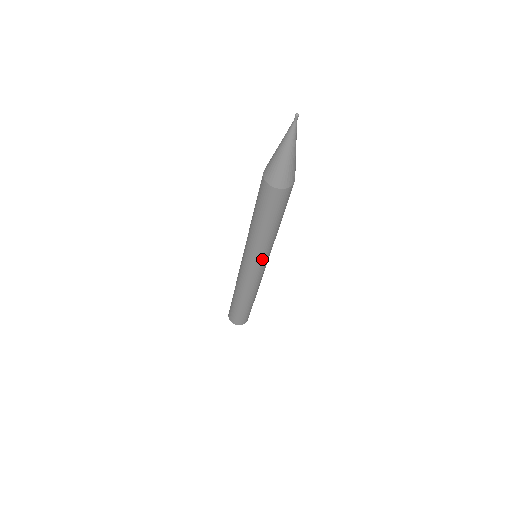
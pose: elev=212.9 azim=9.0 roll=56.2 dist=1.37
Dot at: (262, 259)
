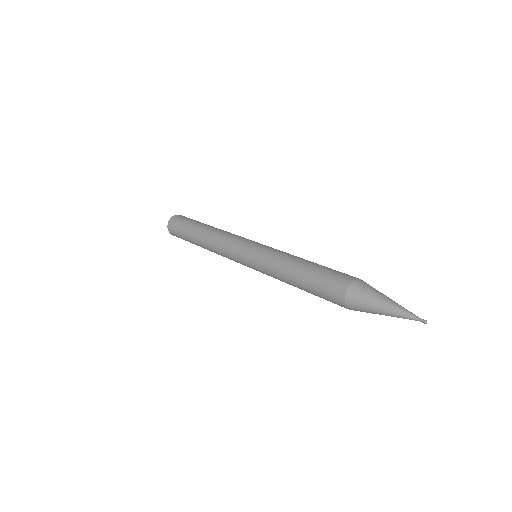
Dot at: occluded
